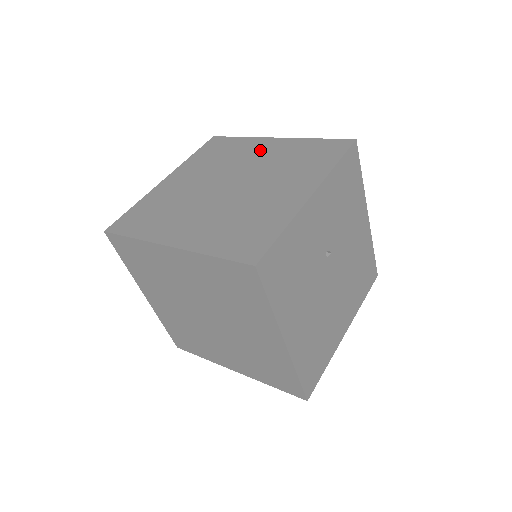
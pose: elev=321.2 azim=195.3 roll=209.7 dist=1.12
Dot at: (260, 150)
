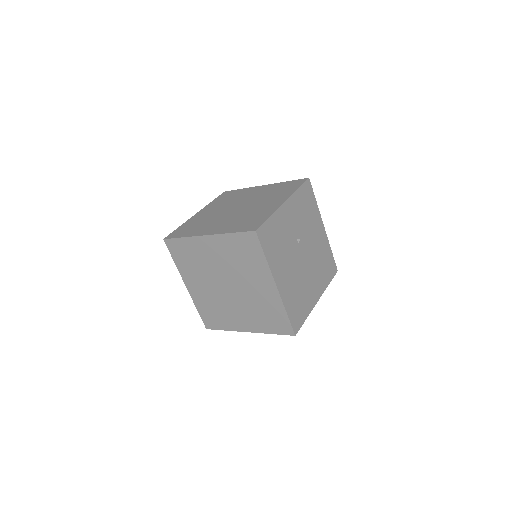
Dot at: (254, 192)
